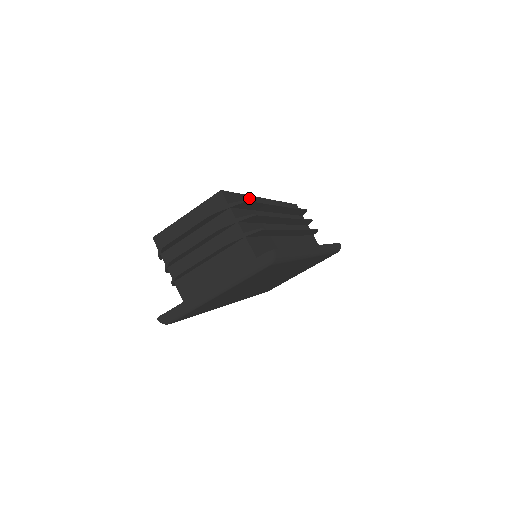
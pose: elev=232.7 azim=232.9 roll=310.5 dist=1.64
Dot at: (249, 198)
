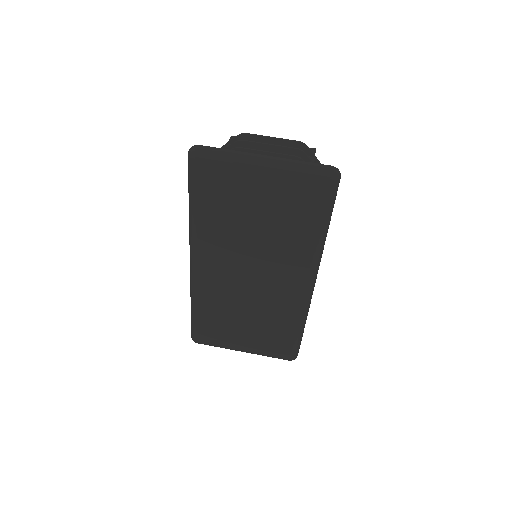
Dot at: occluded
